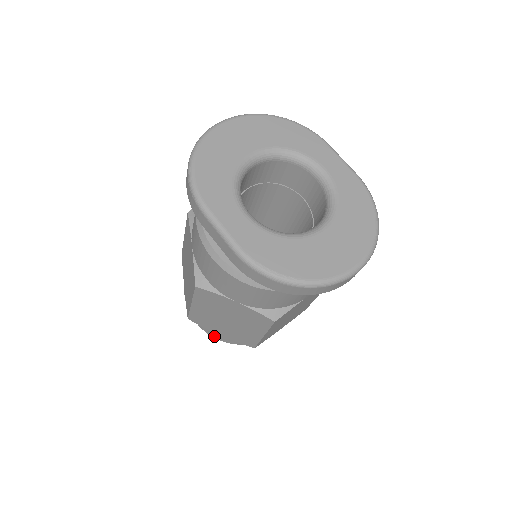
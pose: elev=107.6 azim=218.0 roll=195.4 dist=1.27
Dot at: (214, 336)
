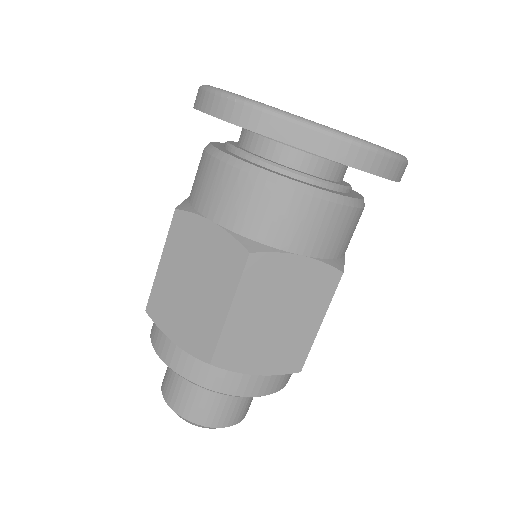
Dot at: (240, 392)
